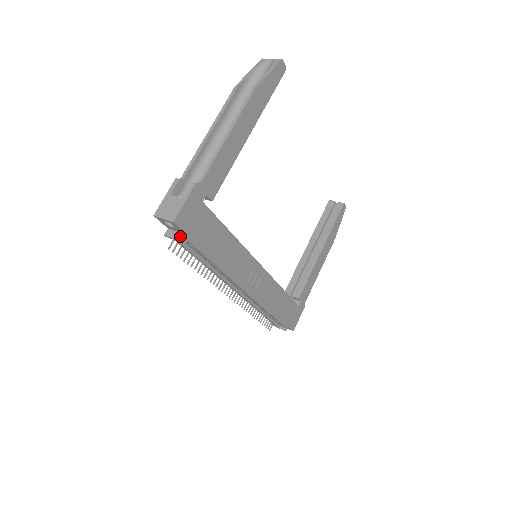
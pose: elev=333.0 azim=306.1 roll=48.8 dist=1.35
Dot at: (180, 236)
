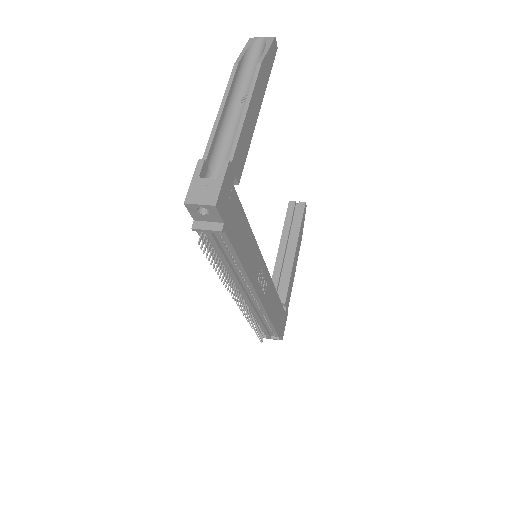
Dot at: (214, 226)
